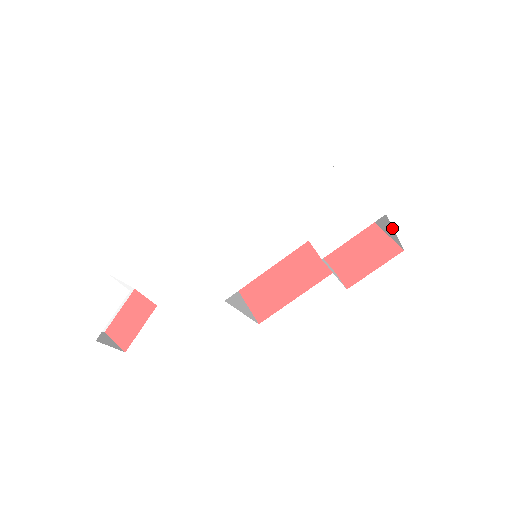
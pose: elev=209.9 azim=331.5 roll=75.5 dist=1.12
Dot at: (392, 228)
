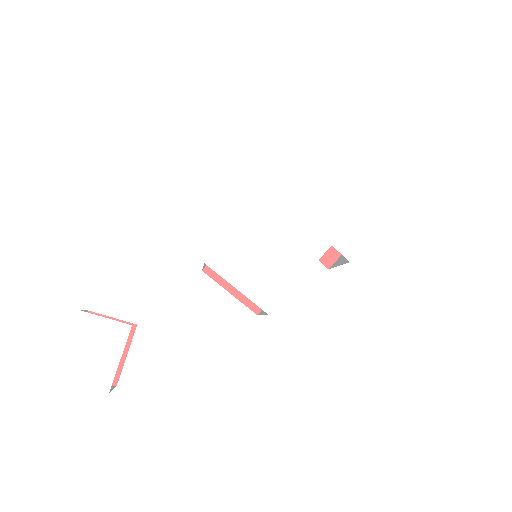
Dot at: occluded
